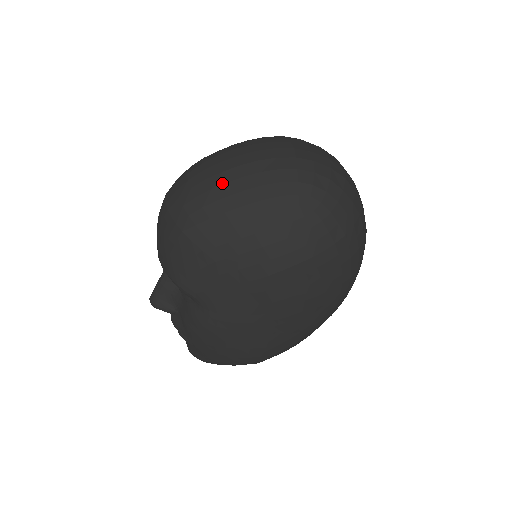
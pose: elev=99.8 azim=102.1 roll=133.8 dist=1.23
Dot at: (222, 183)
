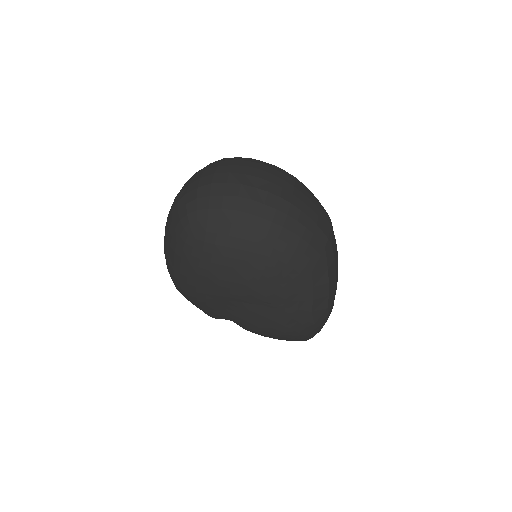
Dot at: (165, 251)
